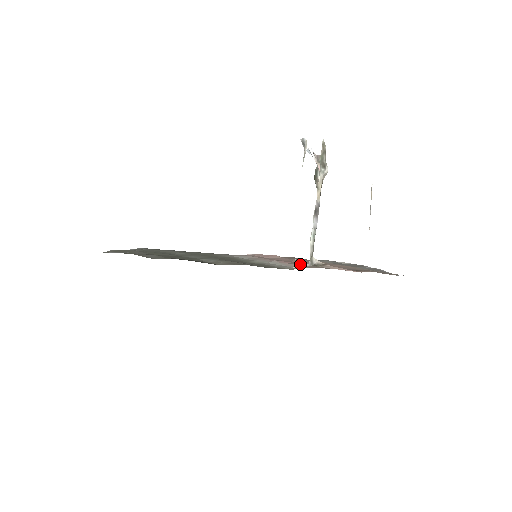
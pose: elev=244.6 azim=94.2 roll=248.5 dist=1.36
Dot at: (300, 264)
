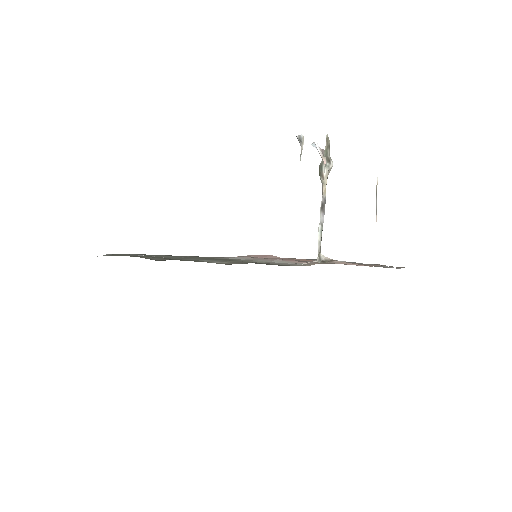
Dot at: (306, 261)
